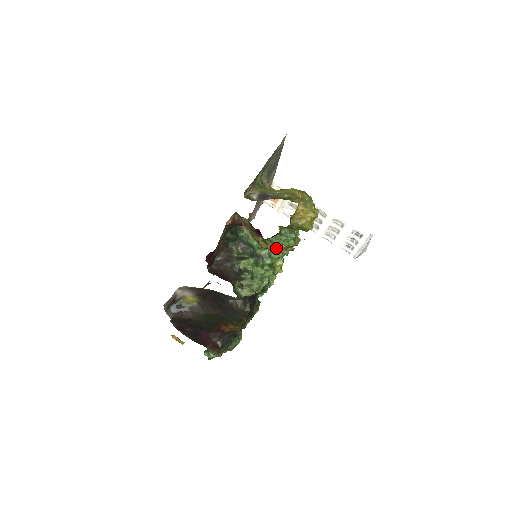
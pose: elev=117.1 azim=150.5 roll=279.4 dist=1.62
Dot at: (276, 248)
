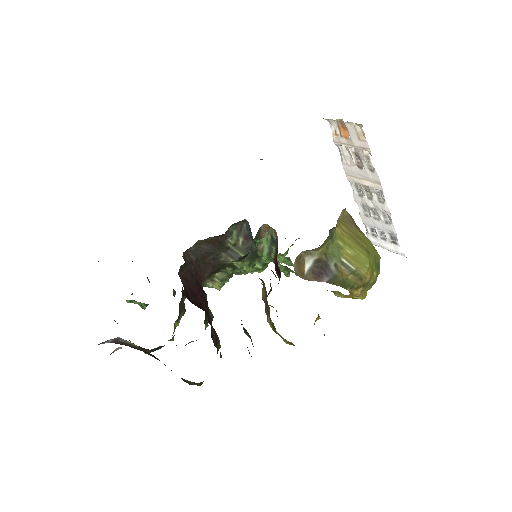
Dot at: occluded
